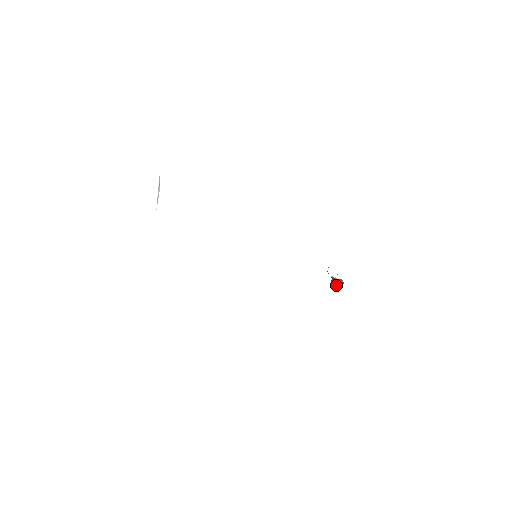
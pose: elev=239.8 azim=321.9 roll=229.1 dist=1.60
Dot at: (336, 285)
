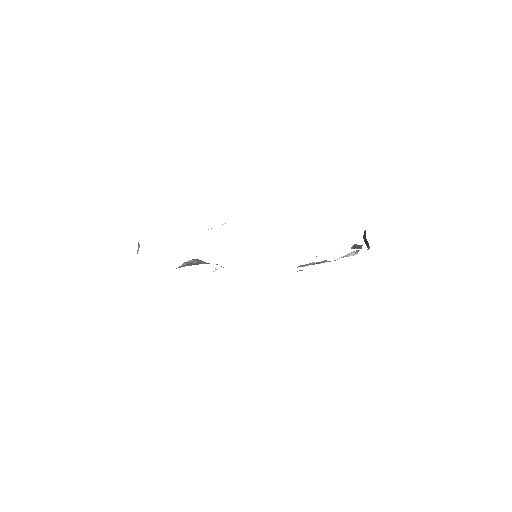
Dot at: (365, 240)
